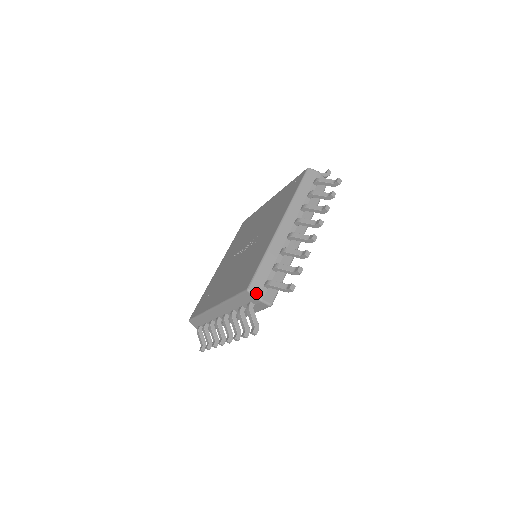
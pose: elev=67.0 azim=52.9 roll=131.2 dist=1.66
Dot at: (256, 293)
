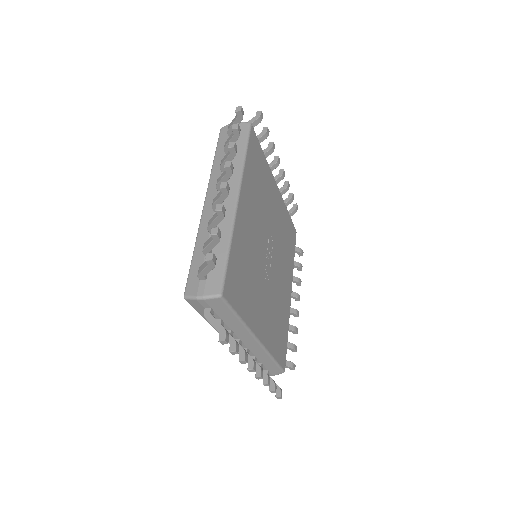
Dot at: occluded
